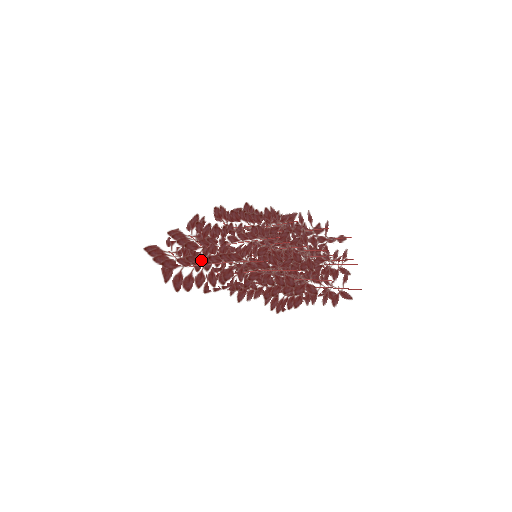
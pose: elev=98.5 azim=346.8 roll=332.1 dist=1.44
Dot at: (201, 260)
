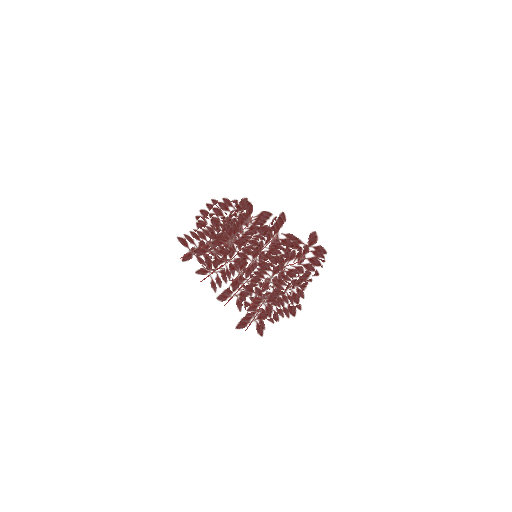
Dot at: (194, 230)
